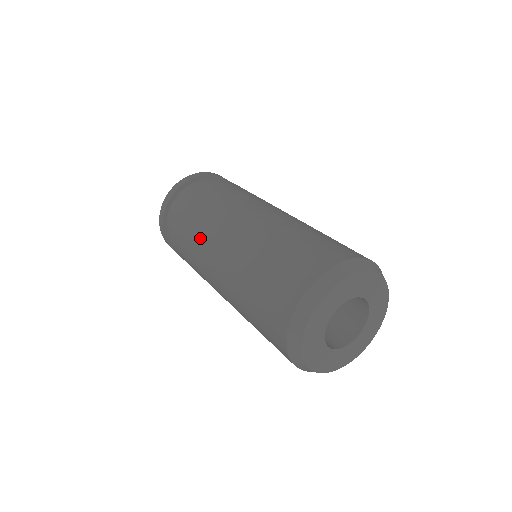
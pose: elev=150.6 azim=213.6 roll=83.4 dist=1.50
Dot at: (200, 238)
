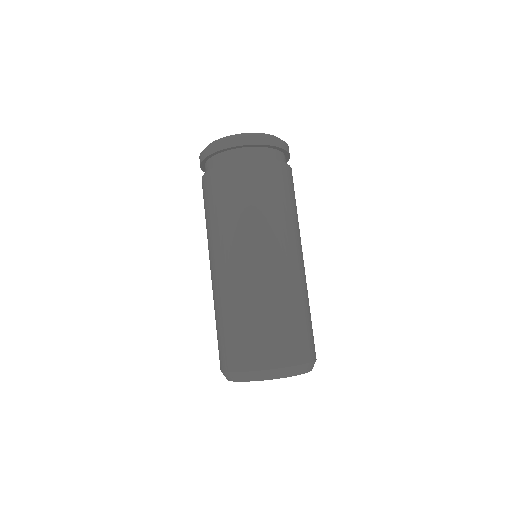
Dot at: occluded
